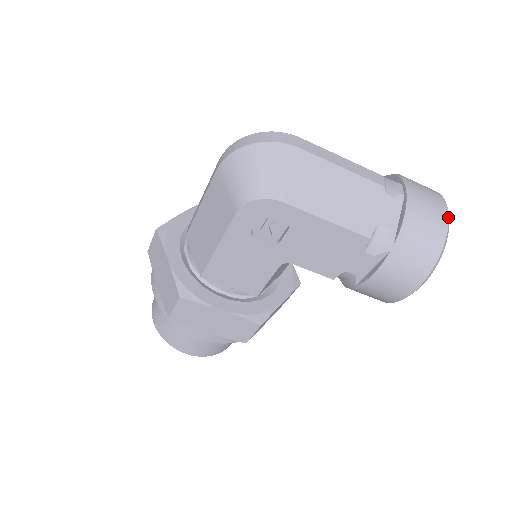
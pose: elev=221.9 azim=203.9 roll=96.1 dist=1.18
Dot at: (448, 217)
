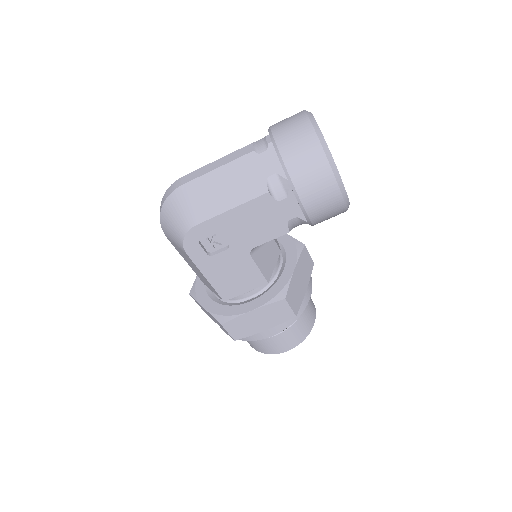
Dot at: (311, 124)
